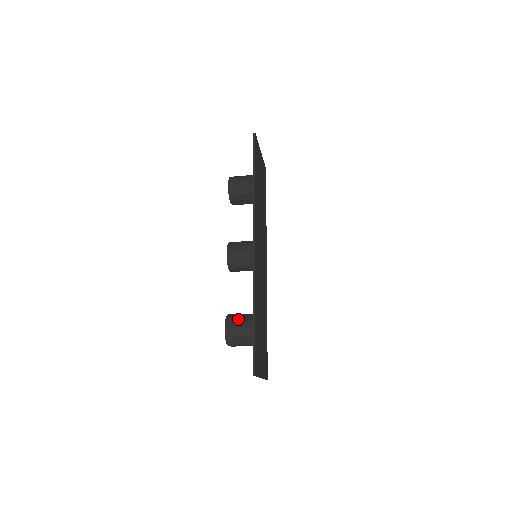
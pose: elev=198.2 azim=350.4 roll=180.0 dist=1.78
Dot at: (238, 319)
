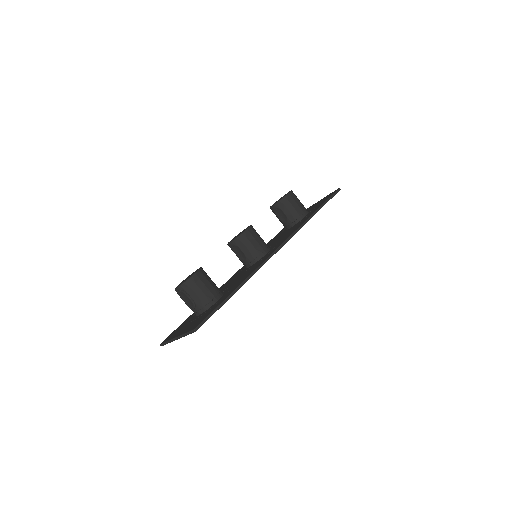
Dot at: (209, 279)
